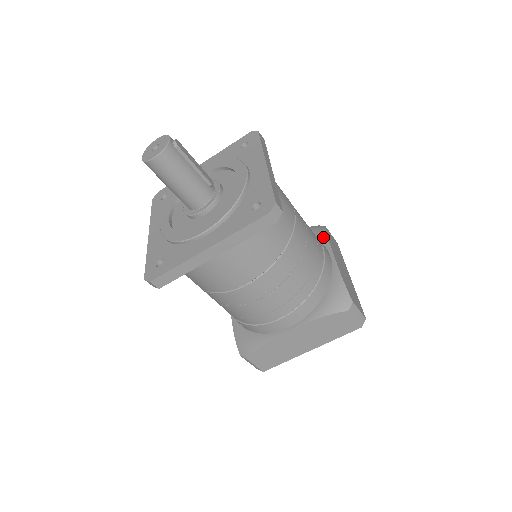
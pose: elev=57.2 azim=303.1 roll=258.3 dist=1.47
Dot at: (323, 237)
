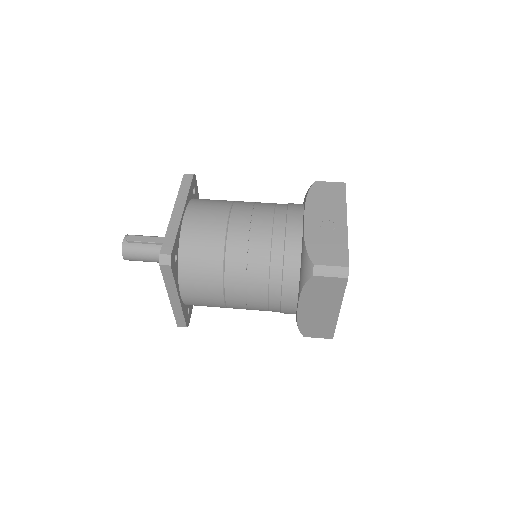
Dot at: (305, 200)
